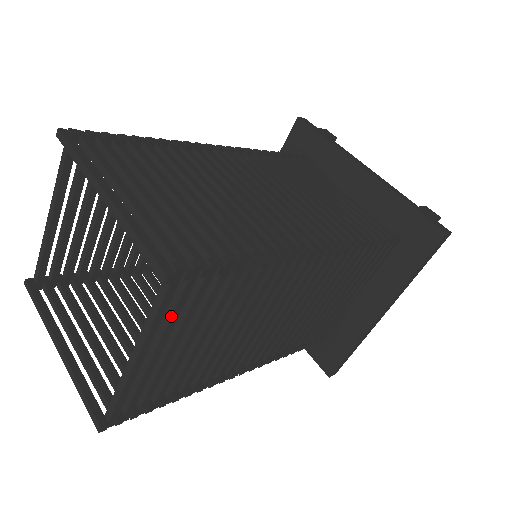
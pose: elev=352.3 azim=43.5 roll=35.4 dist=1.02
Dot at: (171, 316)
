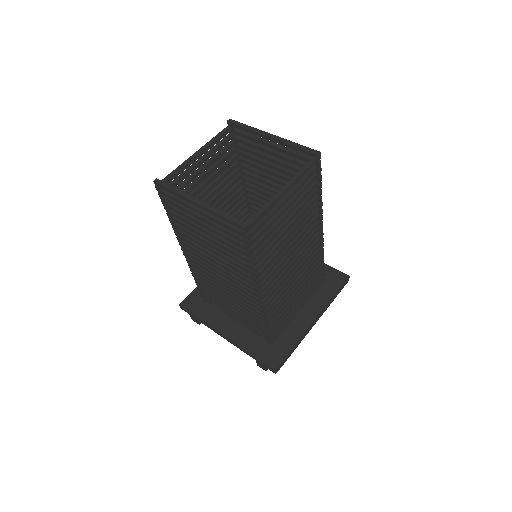
Dot at: (303, 181)
